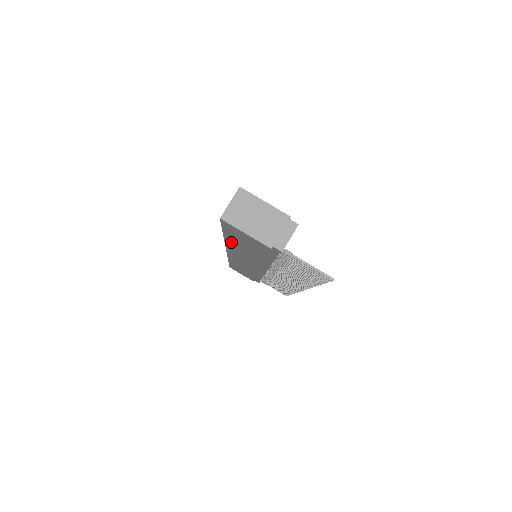
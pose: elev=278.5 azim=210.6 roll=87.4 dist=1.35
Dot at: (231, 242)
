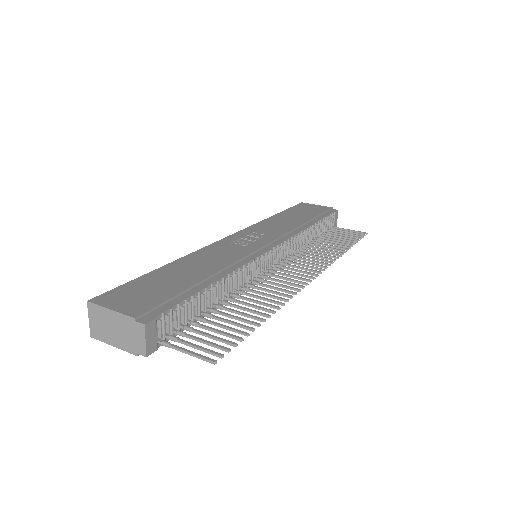
Dot at: occluded
